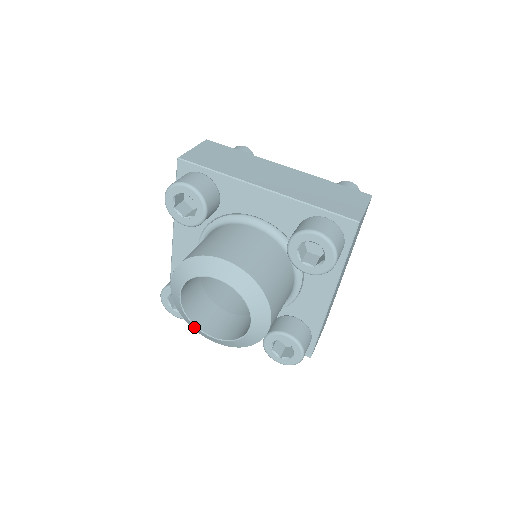
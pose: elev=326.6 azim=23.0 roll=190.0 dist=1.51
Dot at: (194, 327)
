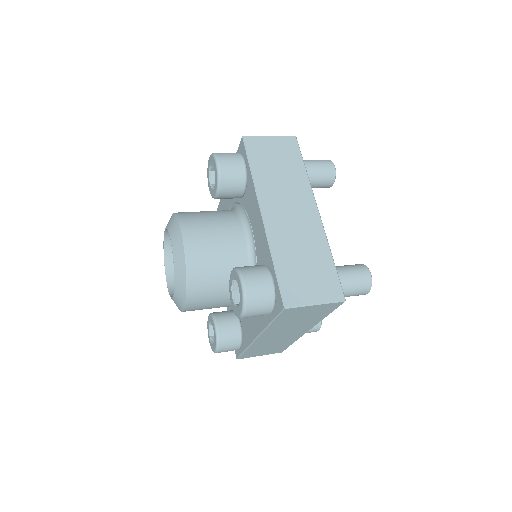
Dot at: (174, 302)
